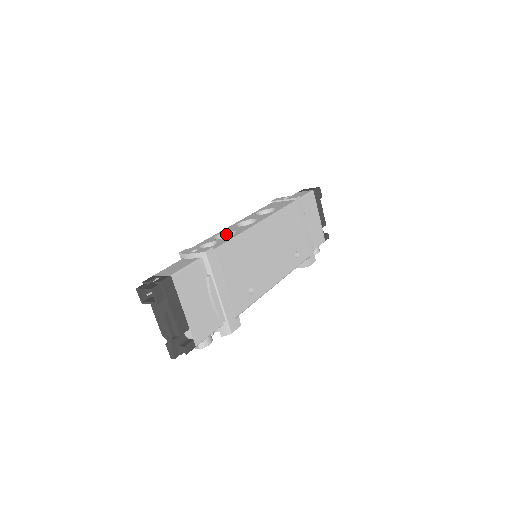
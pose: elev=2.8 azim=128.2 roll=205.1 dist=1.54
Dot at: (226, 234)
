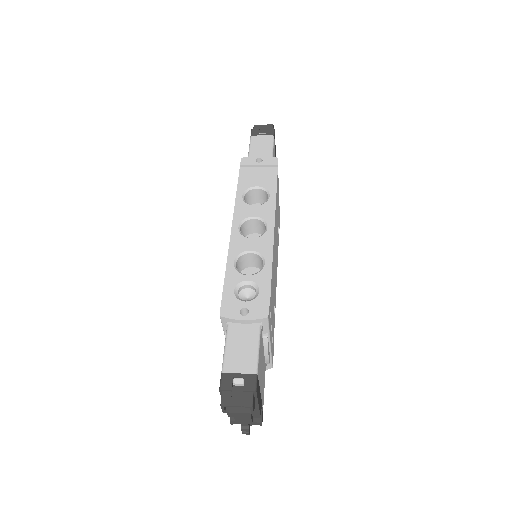
Dot at: (242, 255)
